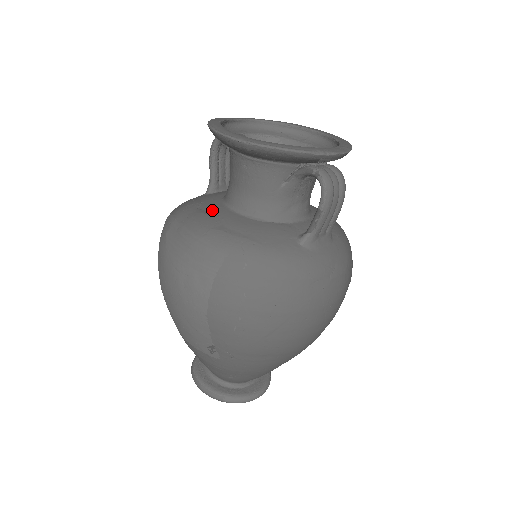
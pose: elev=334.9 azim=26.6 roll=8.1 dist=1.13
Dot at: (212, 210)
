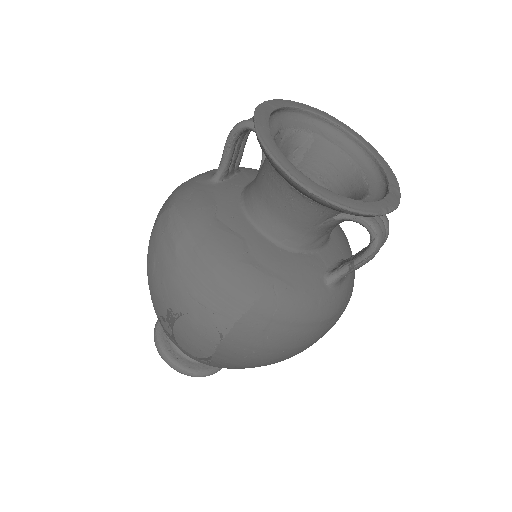
Dot at: (235, 226)
